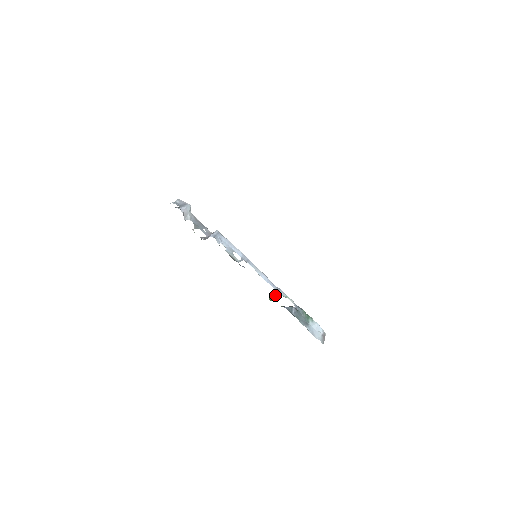
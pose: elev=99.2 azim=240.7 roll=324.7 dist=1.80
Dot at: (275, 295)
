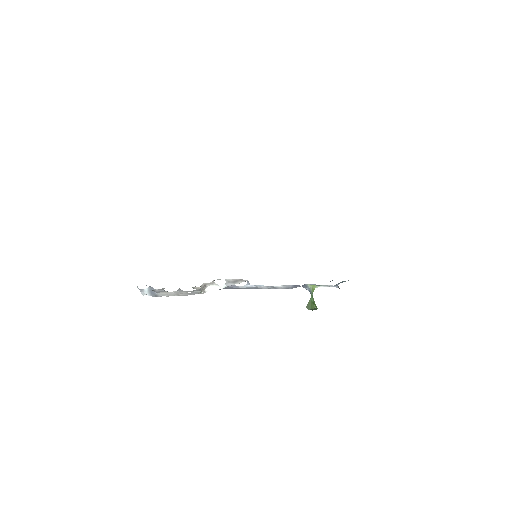
Dot at: (309, 302)
